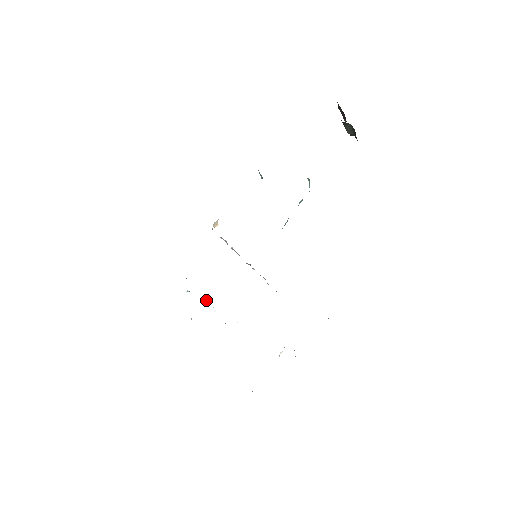
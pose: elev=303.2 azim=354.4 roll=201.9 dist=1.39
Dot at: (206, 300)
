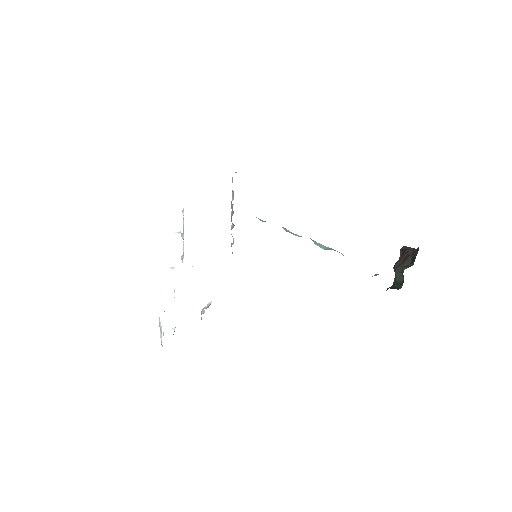
Dot at: (183, 239)
